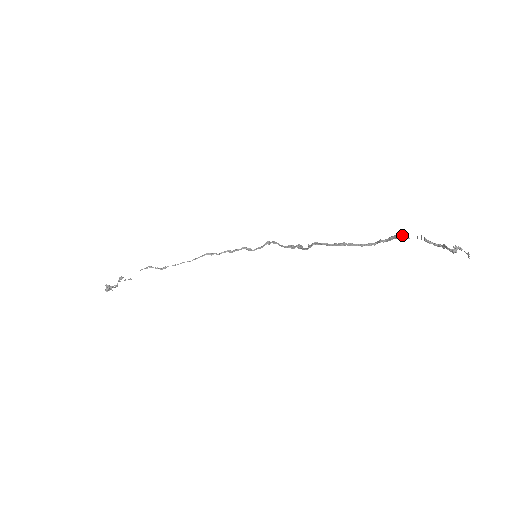
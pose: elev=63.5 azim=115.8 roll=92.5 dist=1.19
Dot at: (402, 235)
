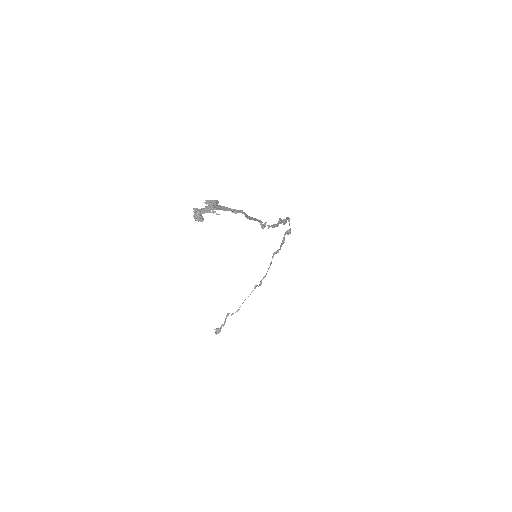
Dot at: occluded
